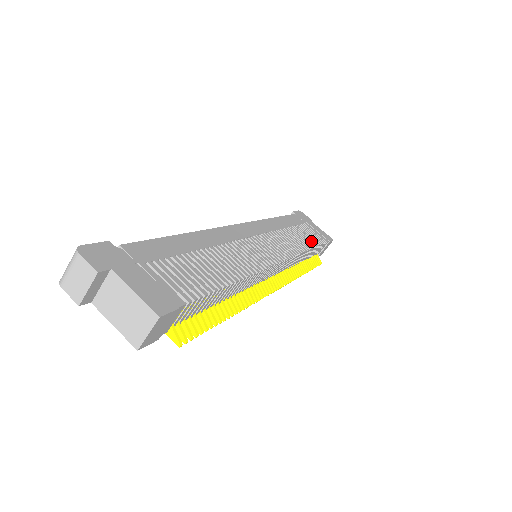
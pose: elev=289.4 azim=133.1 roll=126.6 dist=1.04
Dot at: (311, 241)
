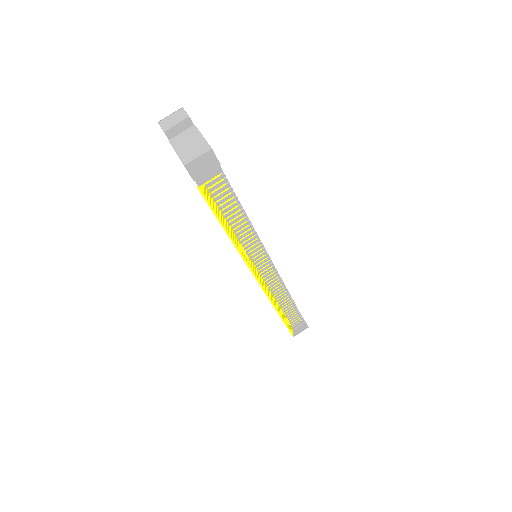
Dot at: occluded
